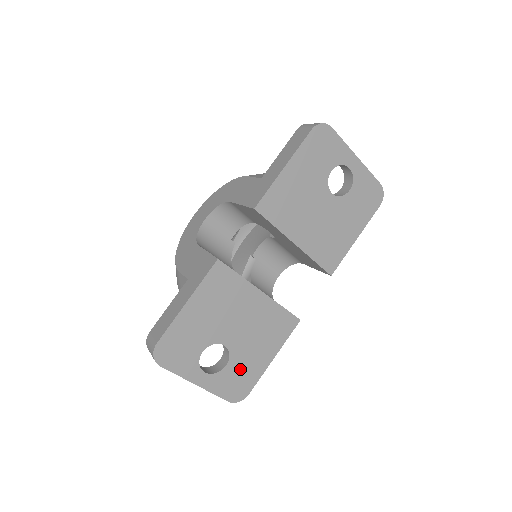
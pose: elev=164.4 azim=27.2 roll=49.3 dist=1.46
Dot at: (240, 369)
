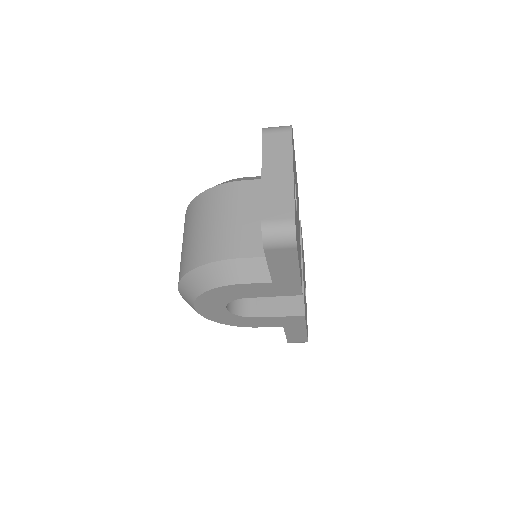
Dot at: occluded
